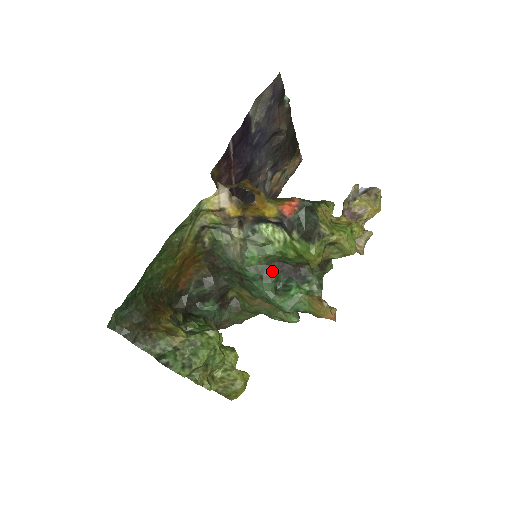
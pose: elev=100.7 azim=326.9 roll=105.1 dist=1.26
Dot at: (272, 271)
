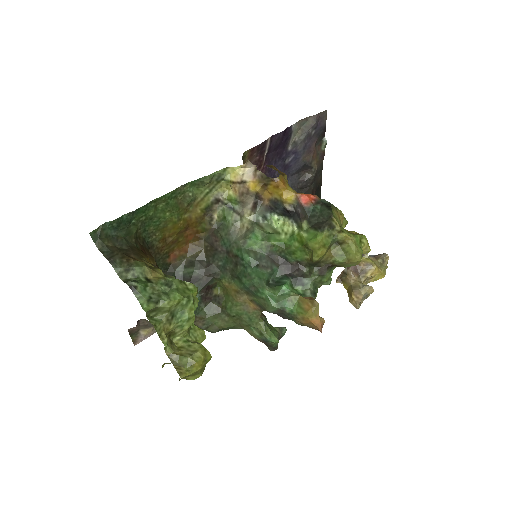
Dot at: (270, 263)
